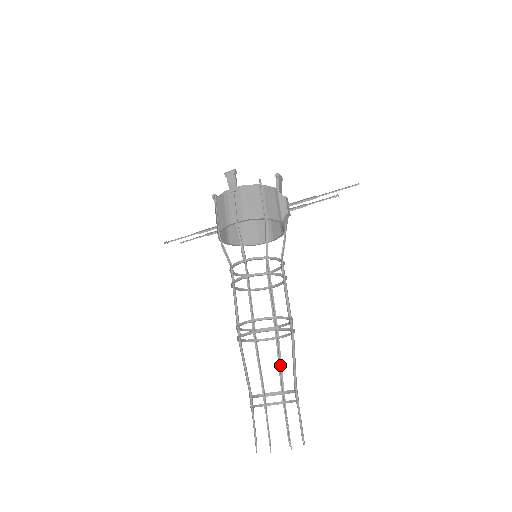
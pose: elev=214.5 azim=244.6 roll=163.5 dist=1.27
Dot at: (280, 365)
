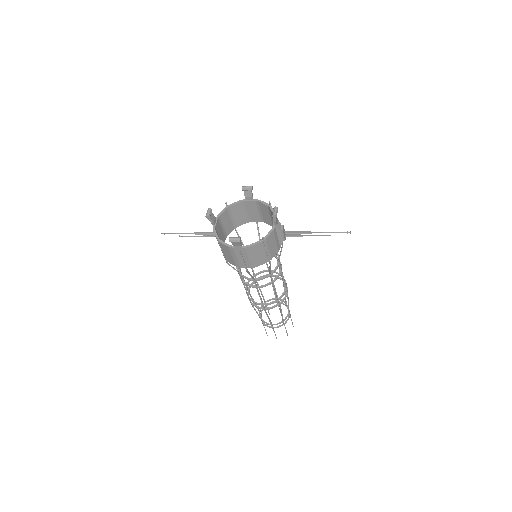
Dot at: (282, 315)
